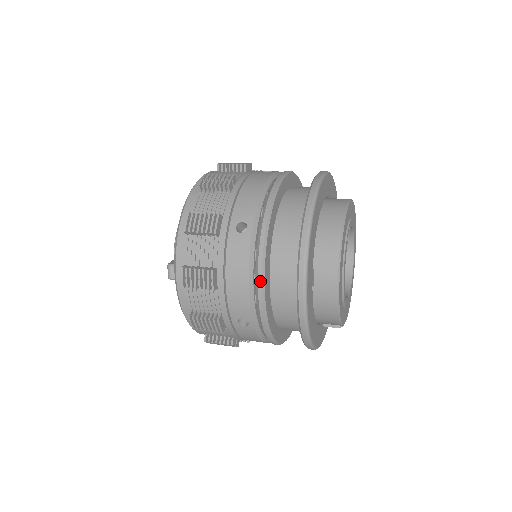
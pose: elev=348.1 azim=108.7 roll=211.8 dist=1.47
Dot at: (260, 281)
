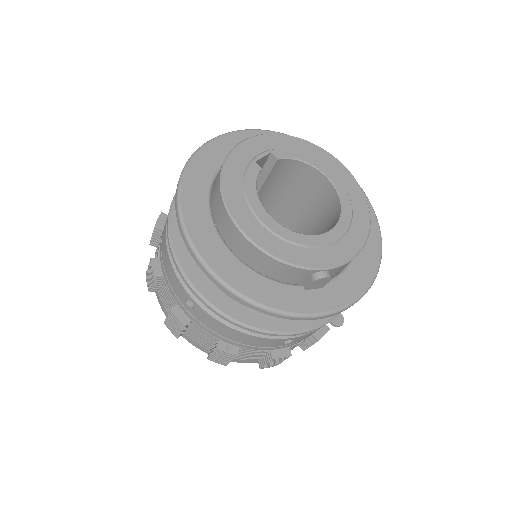
Dot at: (169, 243)
